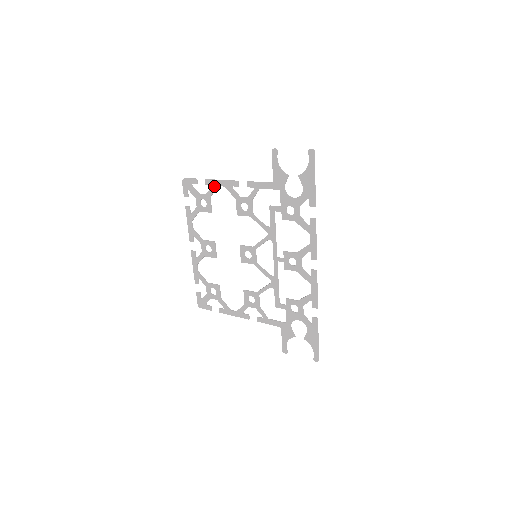
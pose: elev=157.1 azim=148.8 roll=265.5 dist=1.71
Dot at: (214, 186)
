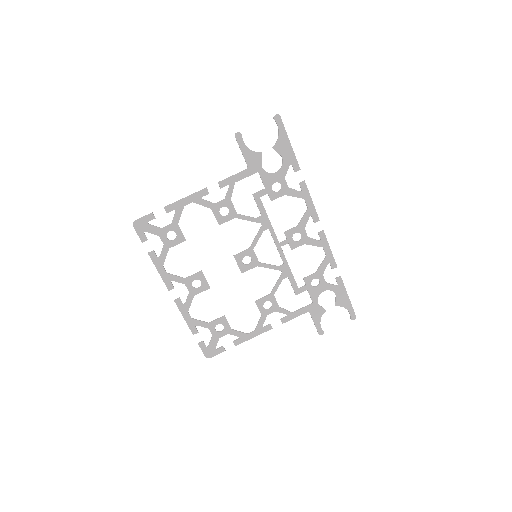
Dot at: (179, 209)
